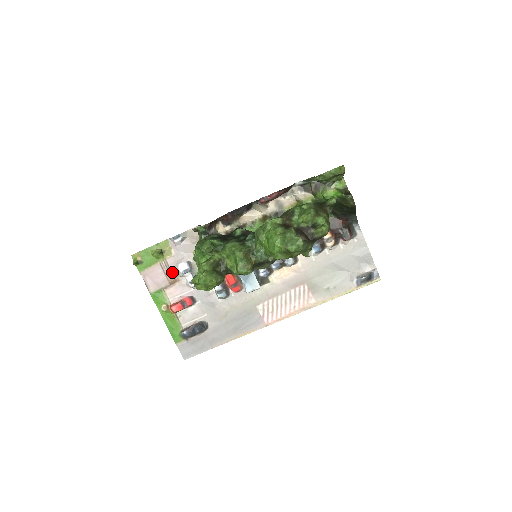
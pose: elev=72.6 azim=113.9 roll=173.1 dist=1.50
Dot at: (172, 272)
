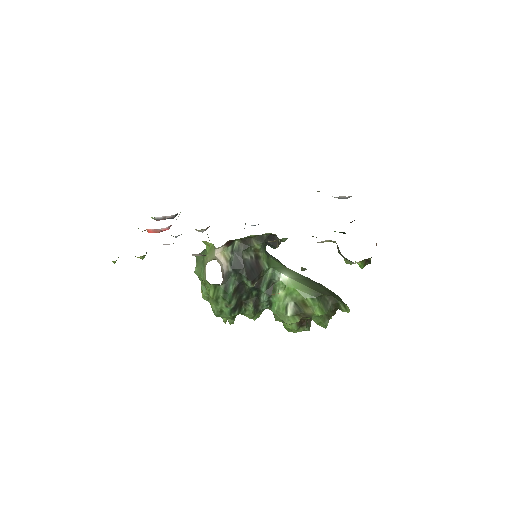
Dot at: occluded
